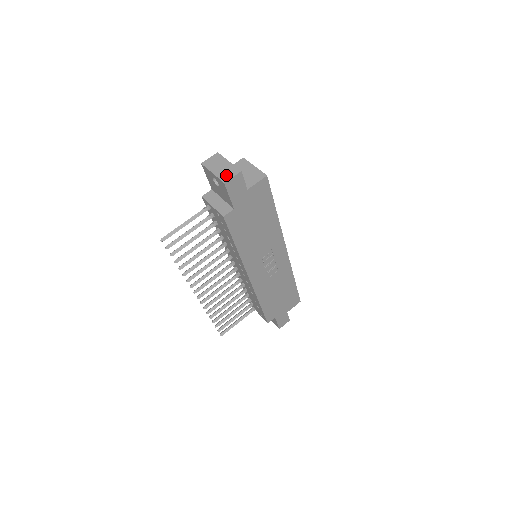
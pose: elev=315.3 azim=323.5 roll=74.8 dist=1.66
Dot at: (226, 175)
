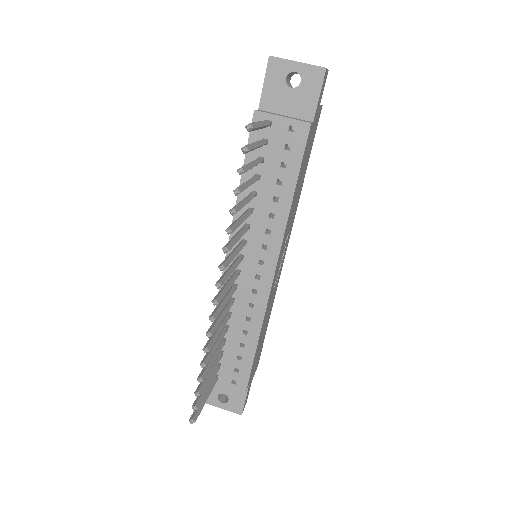
Dot at: occluded
